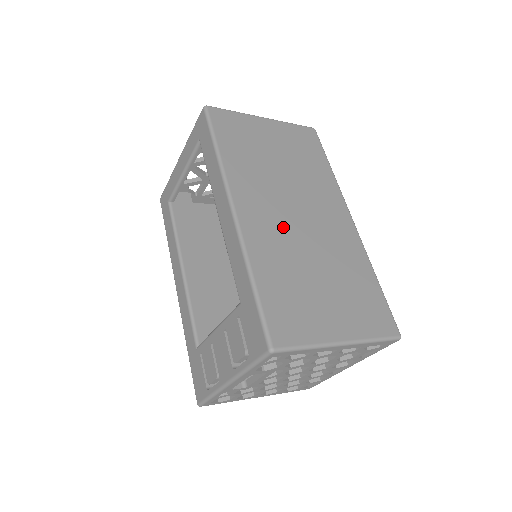
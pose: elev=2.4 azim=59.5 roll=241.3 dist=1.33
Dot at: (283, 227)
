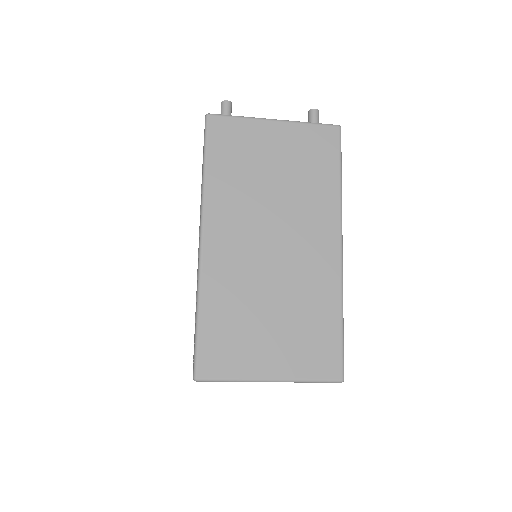
Dot at: (249, 258)
